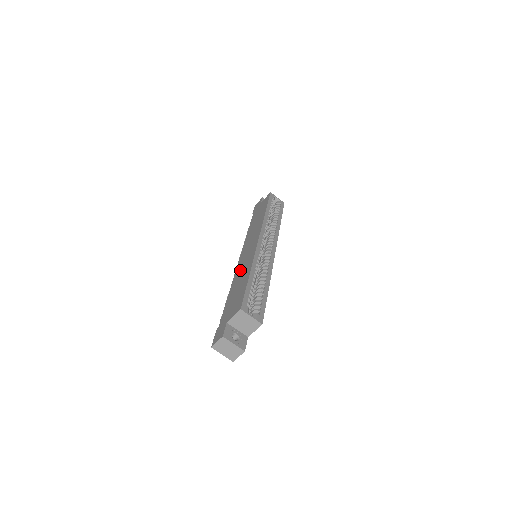
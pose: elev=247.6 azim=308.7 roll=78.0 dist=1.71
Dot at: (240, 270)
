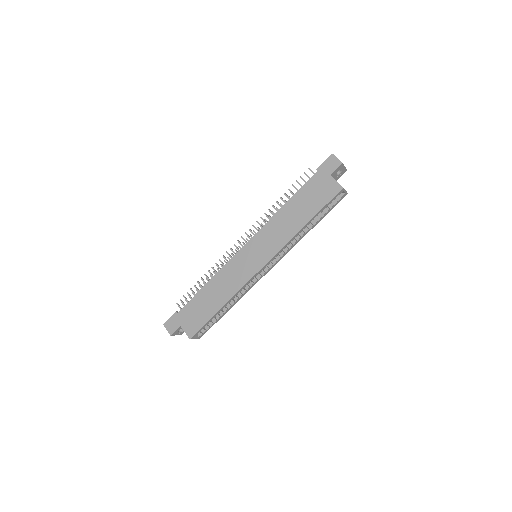
Dot at: (227, 276)
